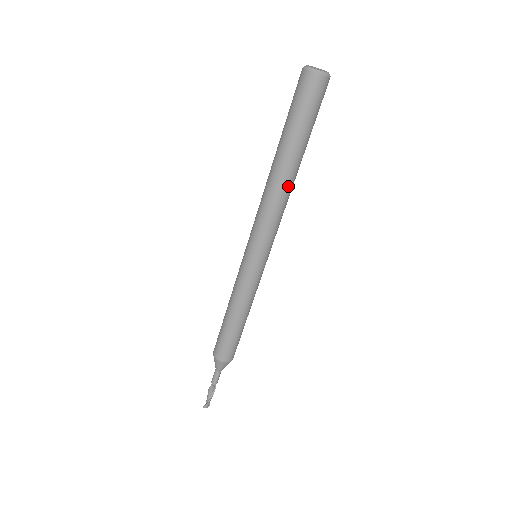
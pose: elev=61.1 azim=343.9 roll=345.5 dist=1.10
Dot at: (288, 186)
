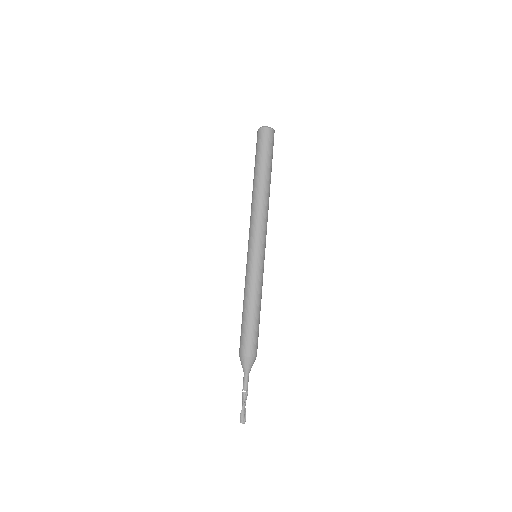
Dot at: (257, 195)
